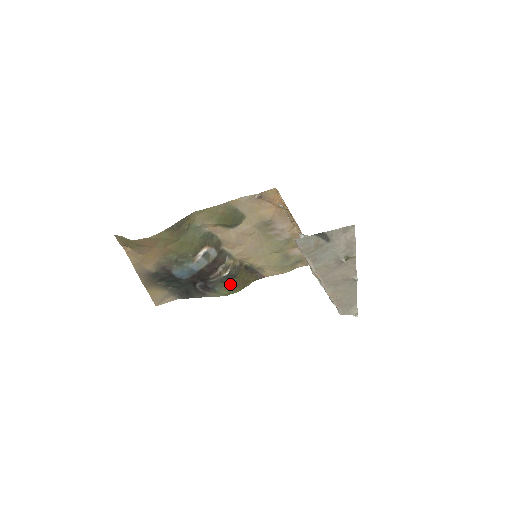
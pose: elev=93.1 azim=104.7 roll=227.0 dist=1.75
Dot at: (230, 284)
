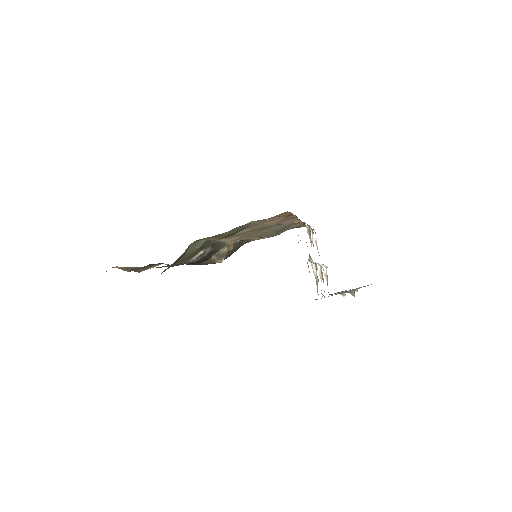
Dot at: occluded
